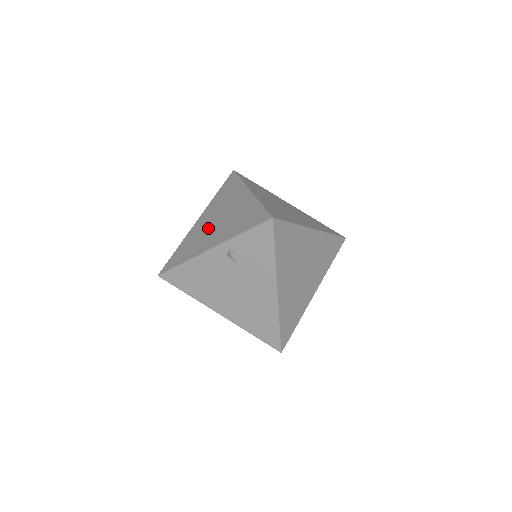
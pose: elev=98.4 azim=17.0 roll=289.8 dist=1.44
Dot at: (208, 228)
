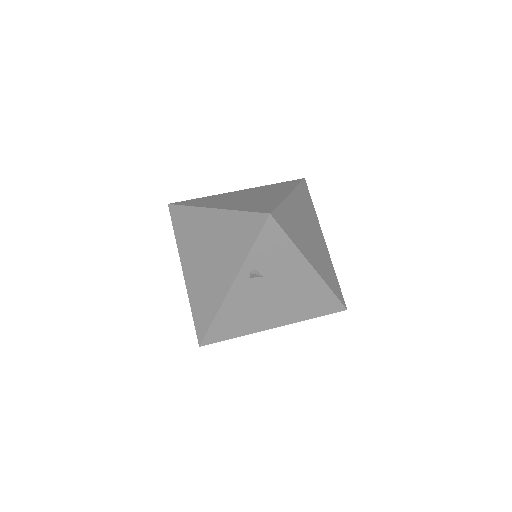
Dot at: (205, 270)
